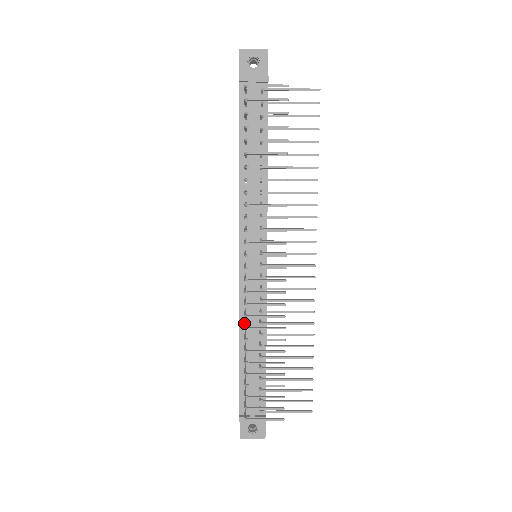
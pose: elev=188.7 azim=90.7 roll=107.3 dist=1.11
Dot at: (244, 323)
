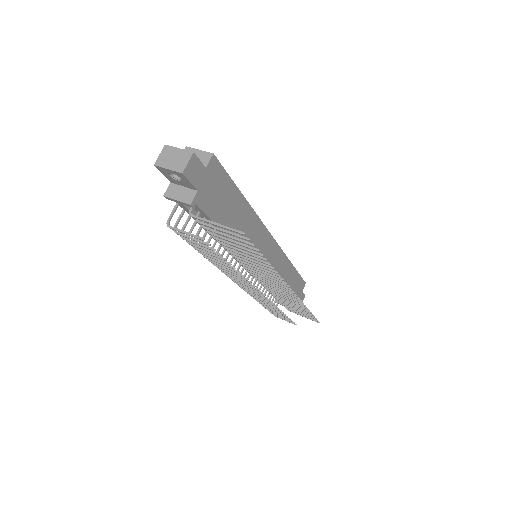
Dot at: occluded
